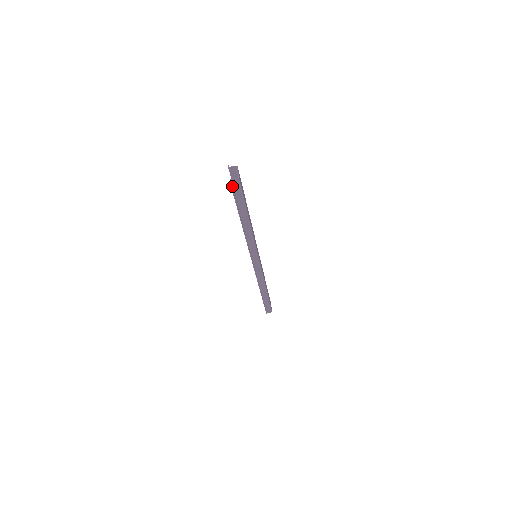
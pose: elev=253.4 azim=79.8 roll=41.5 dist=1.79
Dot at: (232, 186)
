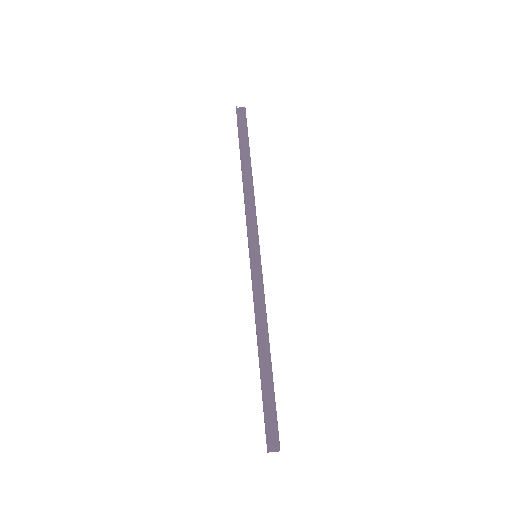
Dot at: (237, 115)
